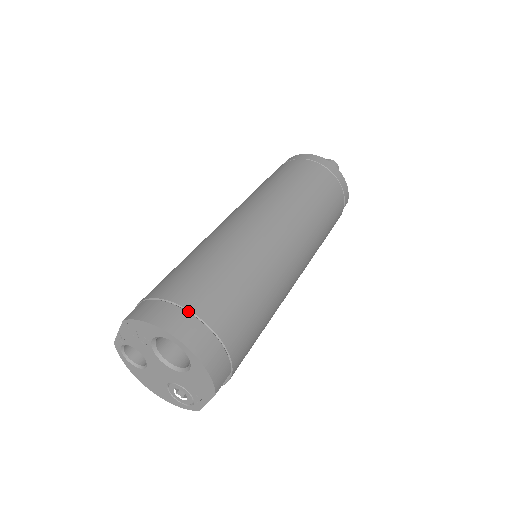
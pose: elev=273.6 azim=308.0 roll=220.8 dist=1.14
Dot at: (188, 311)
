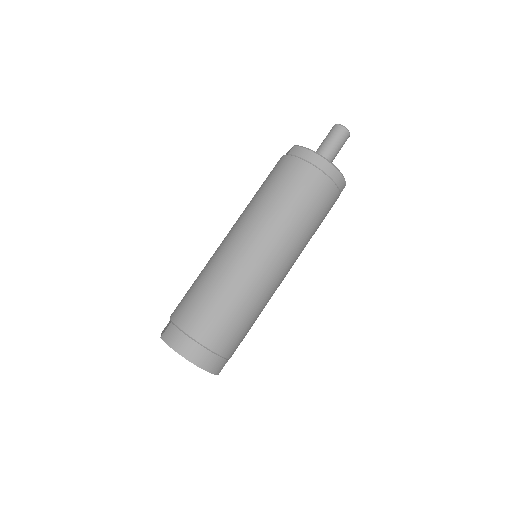
Dot at: (195, 340)
